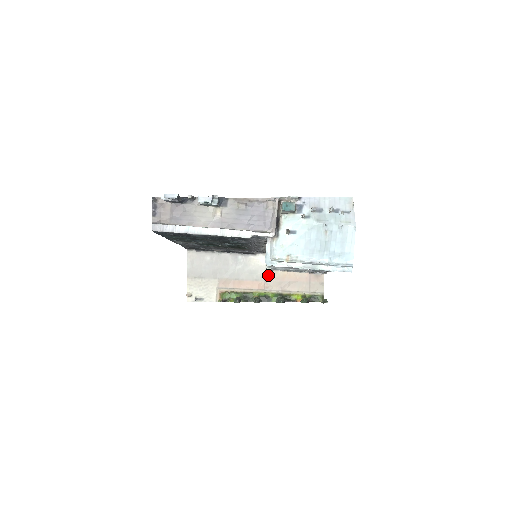
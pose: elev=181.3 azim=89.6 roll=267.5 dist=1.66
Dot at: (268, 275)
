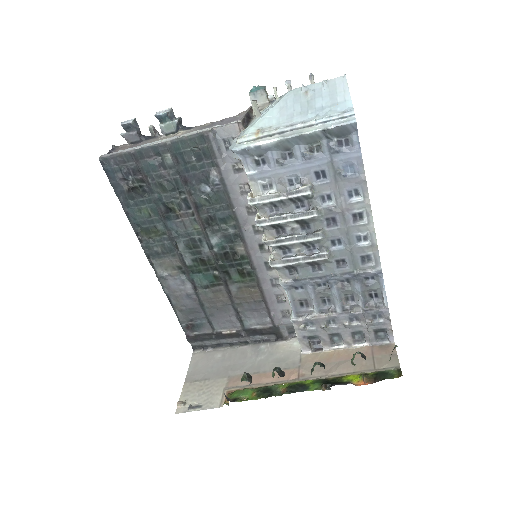
Dot at: (304, 360)
